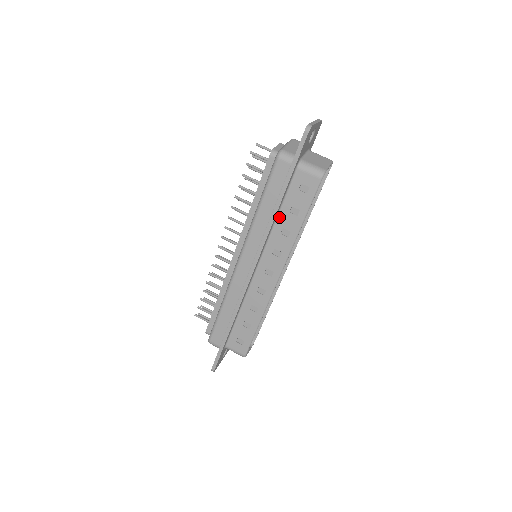
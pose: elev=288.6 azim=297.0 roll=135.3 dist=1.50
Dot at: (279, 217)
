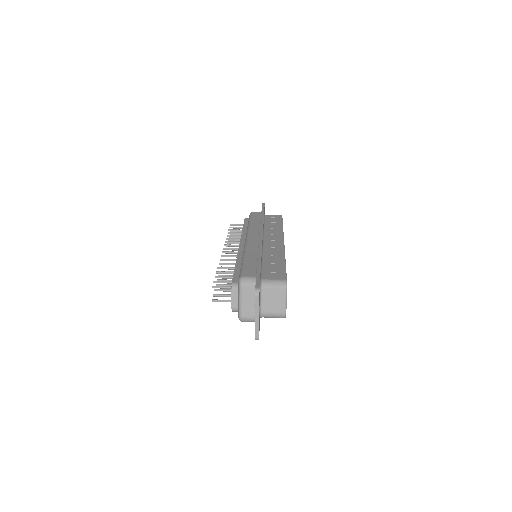
Dot at: (265, 226)
